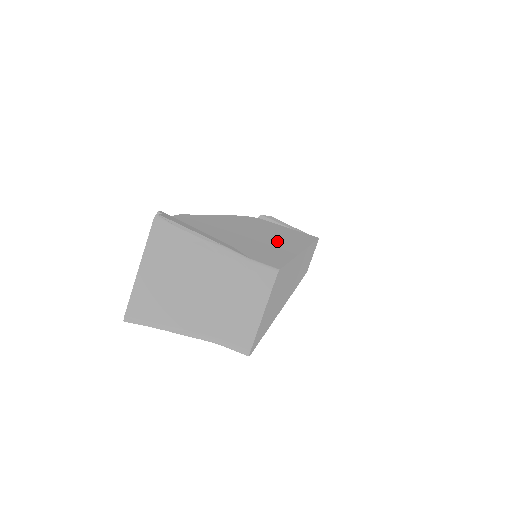
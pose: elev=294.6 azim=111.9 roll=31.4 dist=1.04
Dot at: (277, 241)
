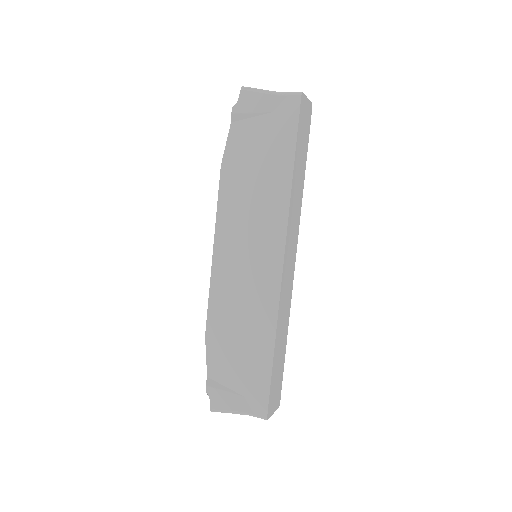
Dot at: occluded
